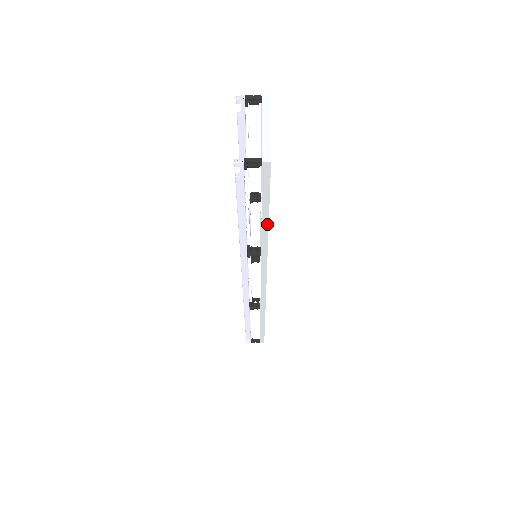
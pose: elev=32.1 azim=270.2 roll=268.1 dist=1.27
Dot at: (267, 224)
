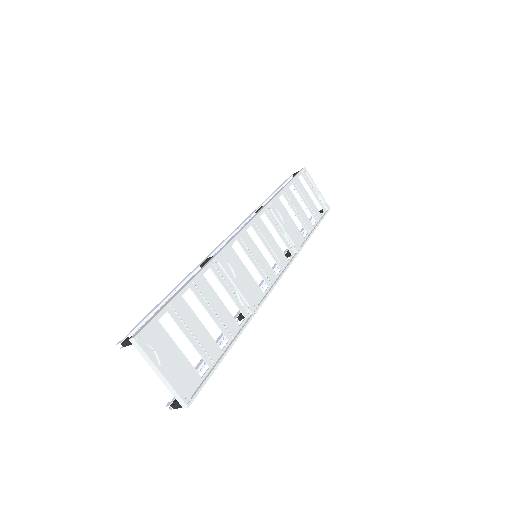
Dot at: (232, 344)
